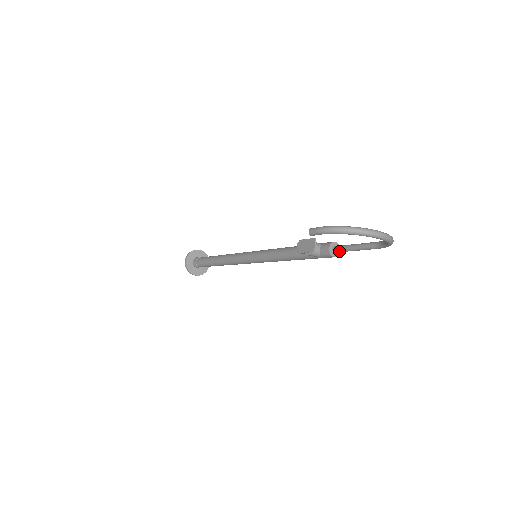
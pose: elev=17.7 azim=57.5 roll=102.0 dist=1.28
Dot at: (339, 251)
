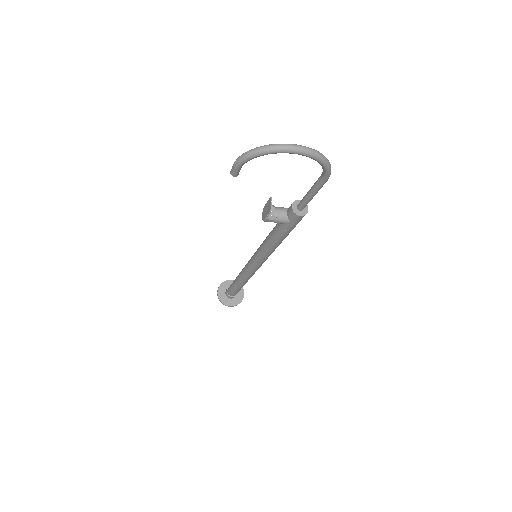
Dot at: (301, 206)
